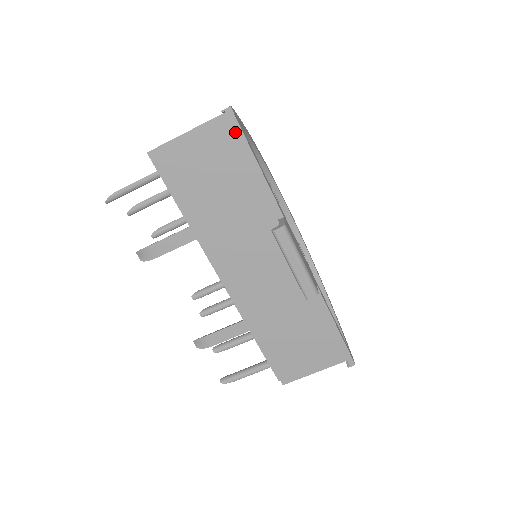
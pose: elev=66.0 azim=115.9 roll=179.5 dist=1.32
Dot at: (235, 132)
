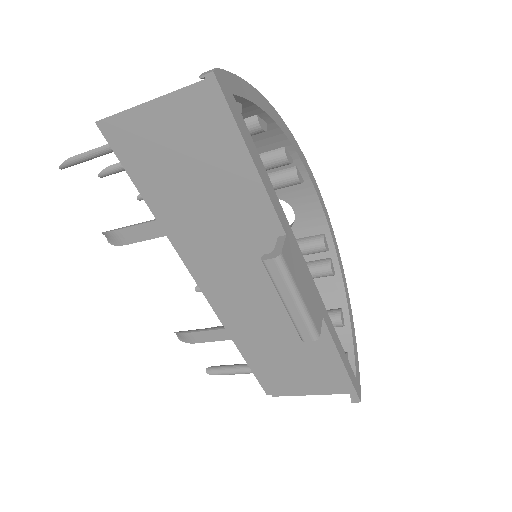
Dot at: (220, 111)
